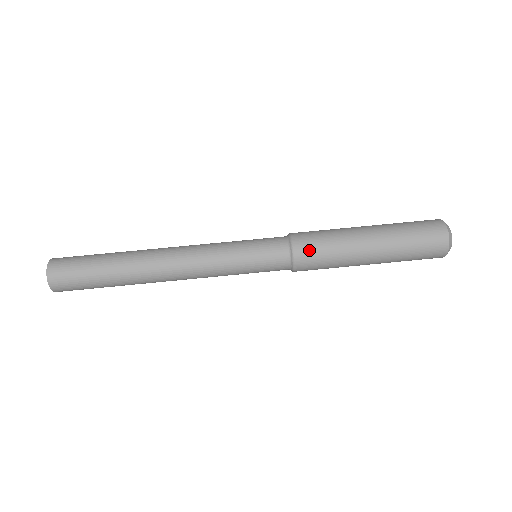
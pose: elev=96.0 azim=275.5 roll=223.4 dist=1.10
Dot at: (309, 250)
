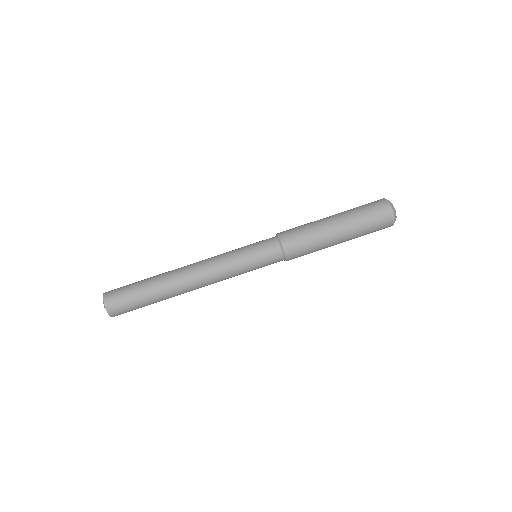
Dot at: (297, 251)
